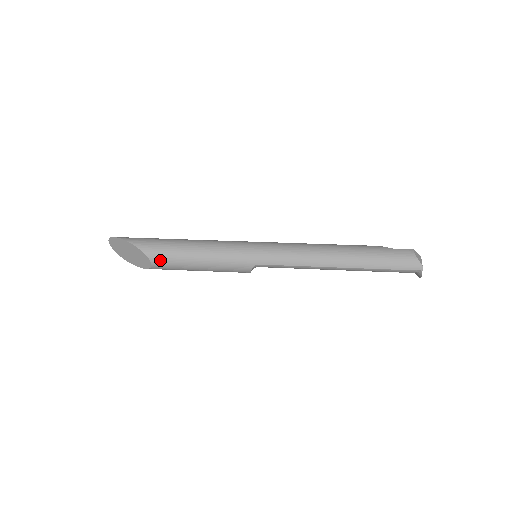
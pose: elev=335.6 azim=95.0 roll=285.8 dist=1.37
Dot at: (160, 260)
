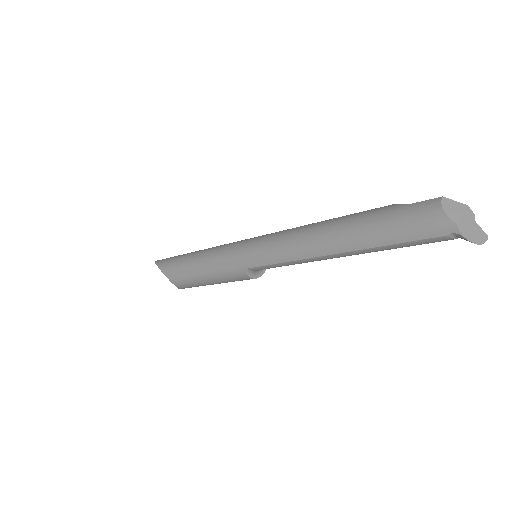
Dot at: (176, 280)
